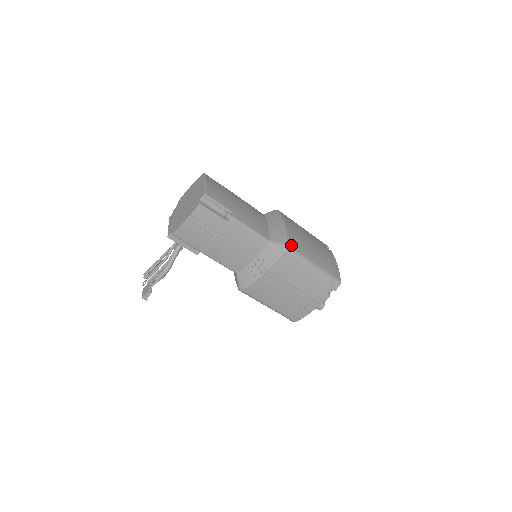
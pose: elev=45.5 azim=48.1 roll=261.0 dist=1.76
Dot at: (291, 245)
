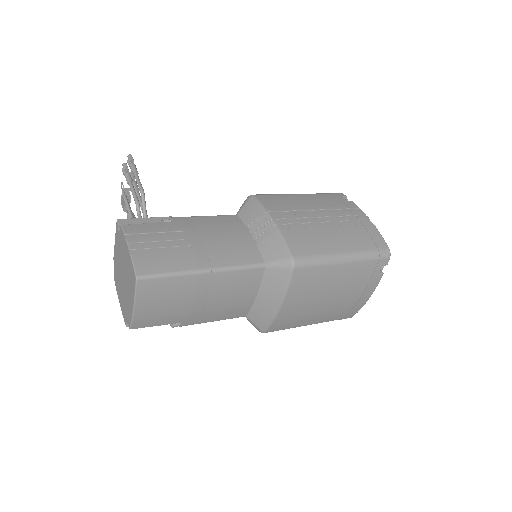
Dot at: (272, 330)
